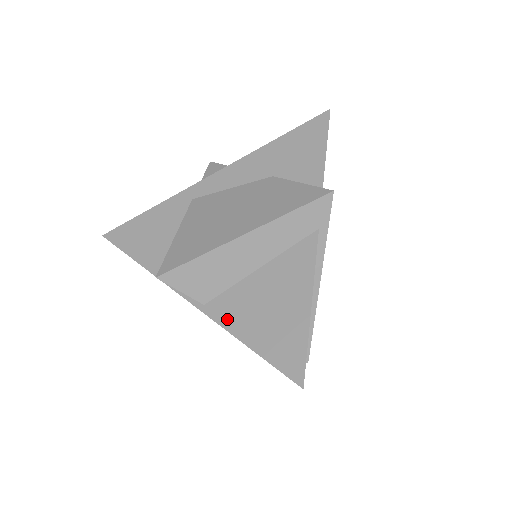
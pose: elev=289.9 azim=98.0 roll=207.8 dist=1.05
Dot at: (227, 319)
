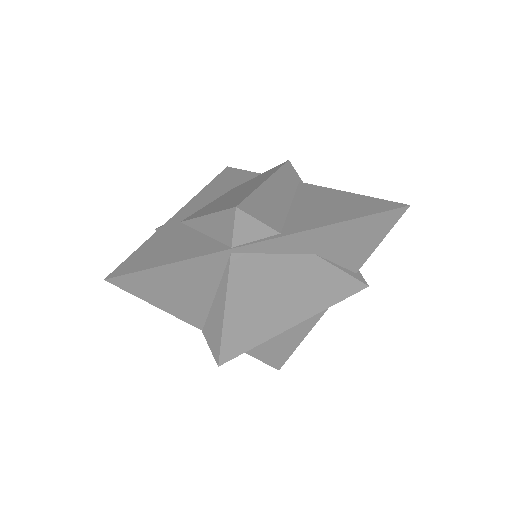
Dot at: (310, 225)
